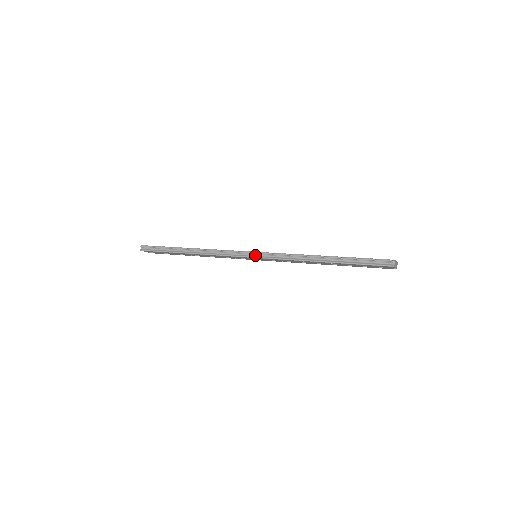
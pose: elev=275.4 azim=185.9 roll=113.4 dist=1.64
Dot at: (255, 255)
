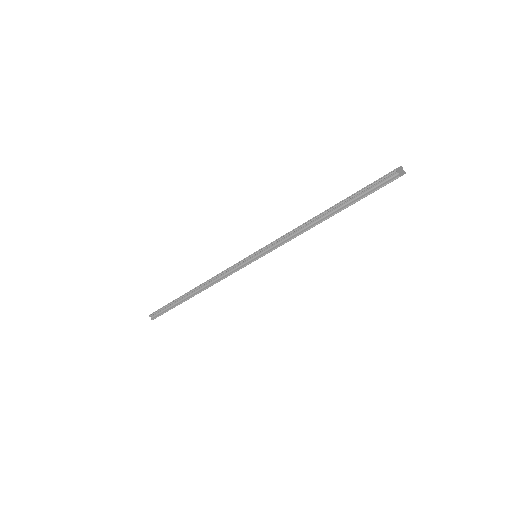
Dot at: (253, 258)
